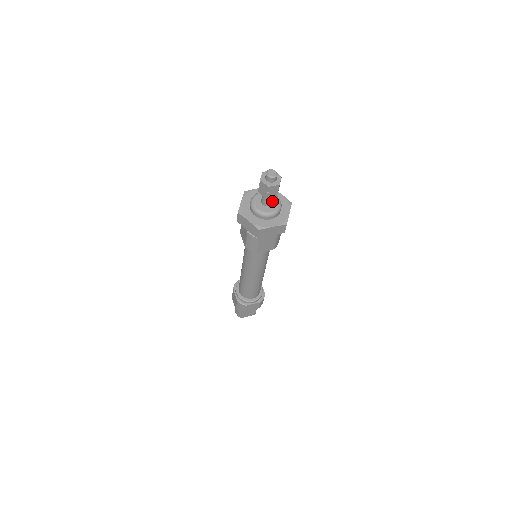
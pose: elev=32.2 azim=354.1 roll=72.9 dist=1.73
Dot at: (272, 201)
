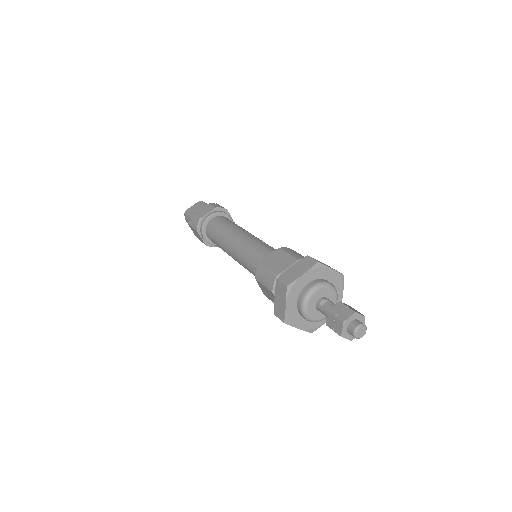
Dot at: (328, 299)
